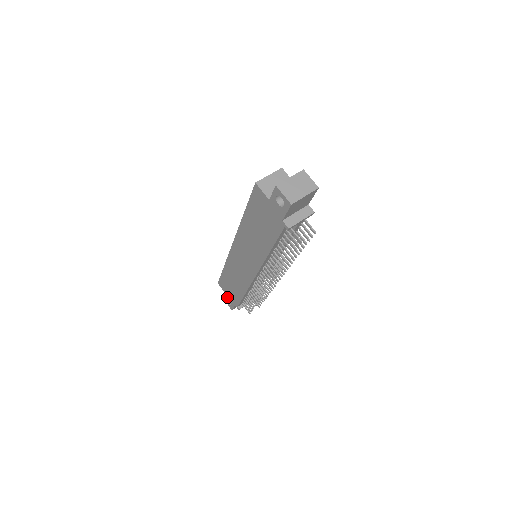
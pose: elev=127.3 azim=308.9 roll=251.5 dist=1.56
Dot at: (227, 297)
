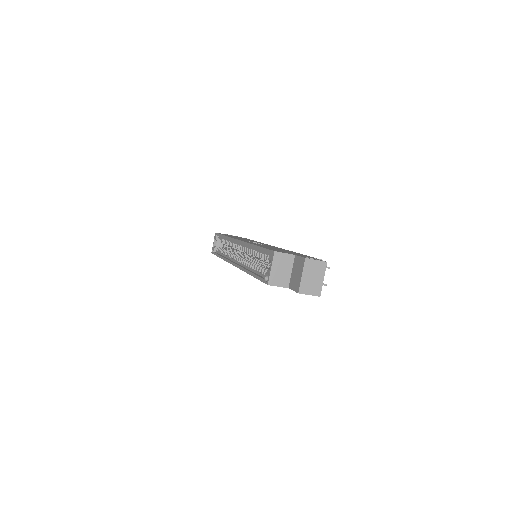
Dot at: occluded
